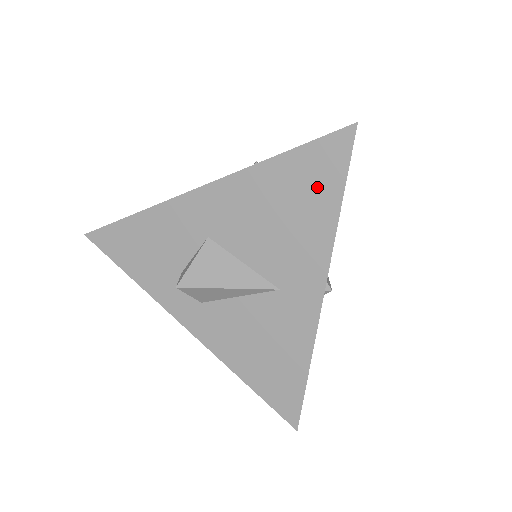
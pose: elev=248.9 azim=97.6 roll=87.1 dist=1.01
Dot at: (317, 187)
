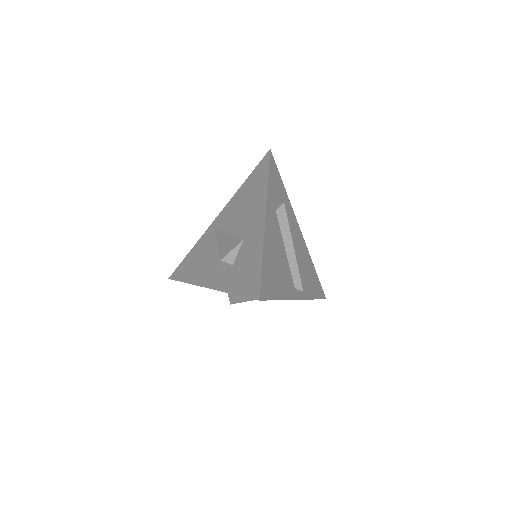
Dot at: occluded
